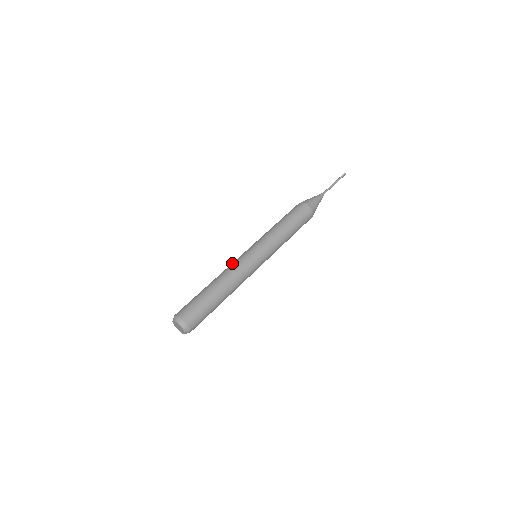
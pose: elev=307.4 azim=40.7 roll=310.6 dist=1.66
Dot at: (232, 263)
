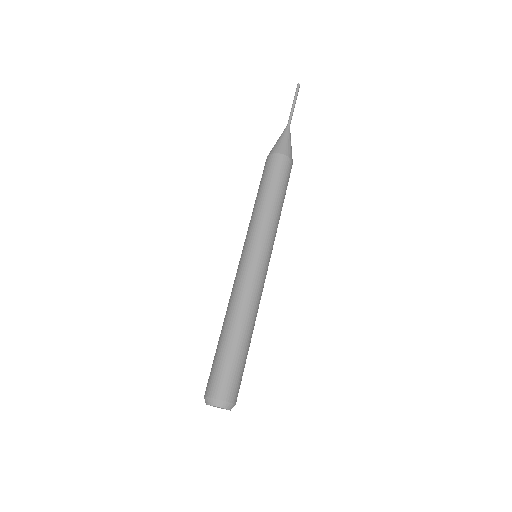
Dot at: occluded
